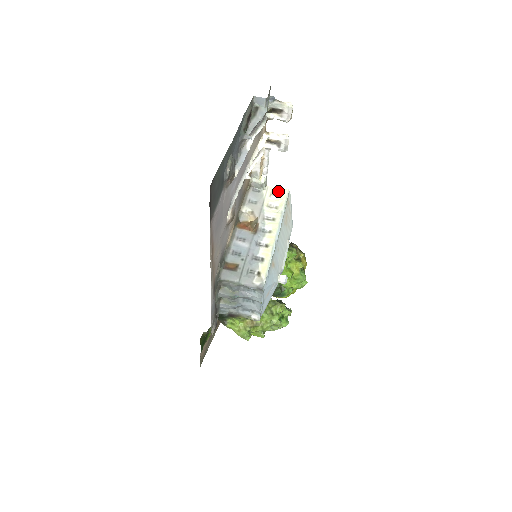
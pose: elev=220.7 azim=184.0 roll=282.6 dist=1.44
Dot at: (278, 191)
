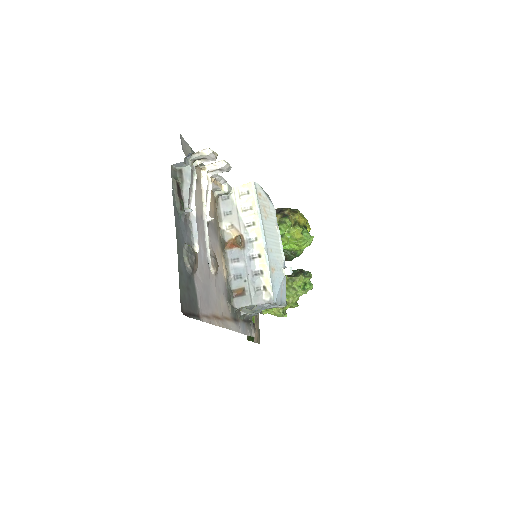
Dot at: (245, 188)
